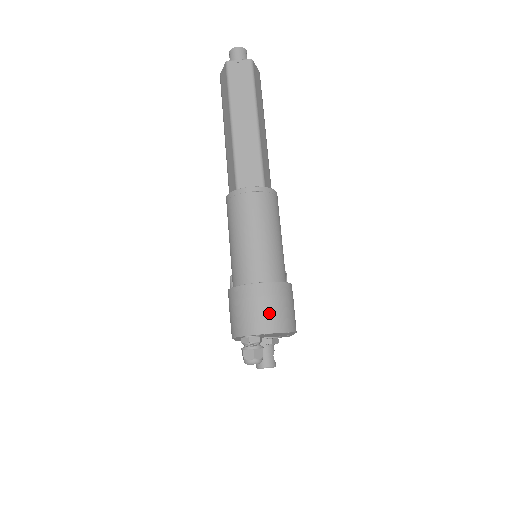
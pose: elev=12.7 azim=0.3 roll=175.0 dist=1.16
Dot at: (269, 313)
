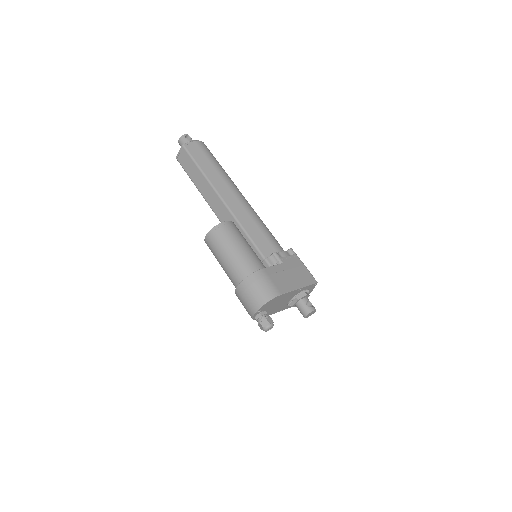
Dot at: (250, 299)
